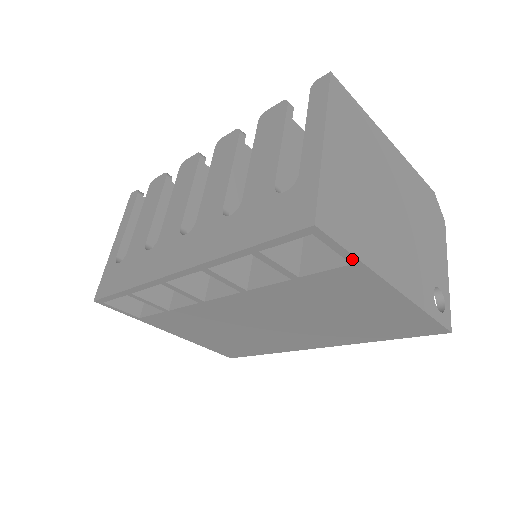
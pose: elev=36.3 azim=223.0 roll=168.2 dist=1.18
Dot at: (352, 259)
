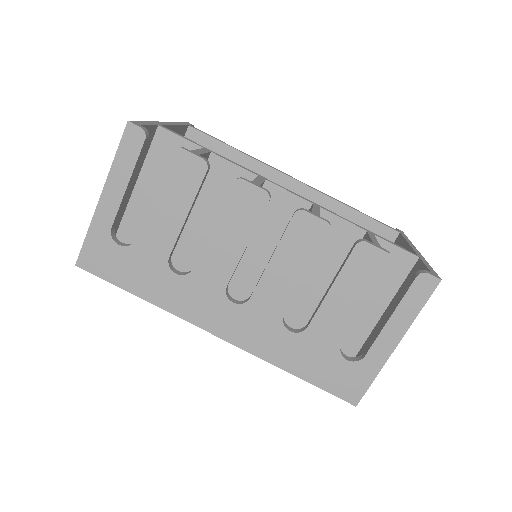
Dot at: occluded
